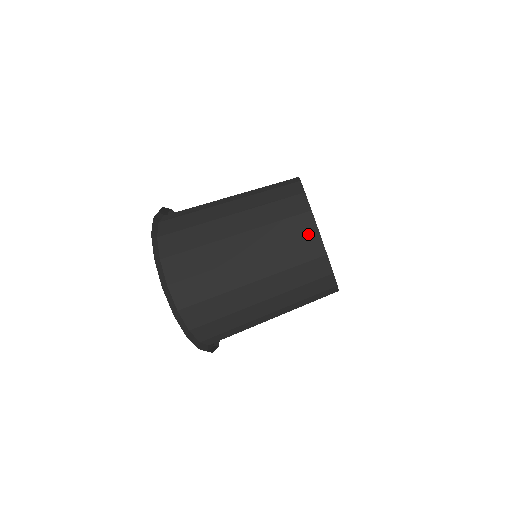
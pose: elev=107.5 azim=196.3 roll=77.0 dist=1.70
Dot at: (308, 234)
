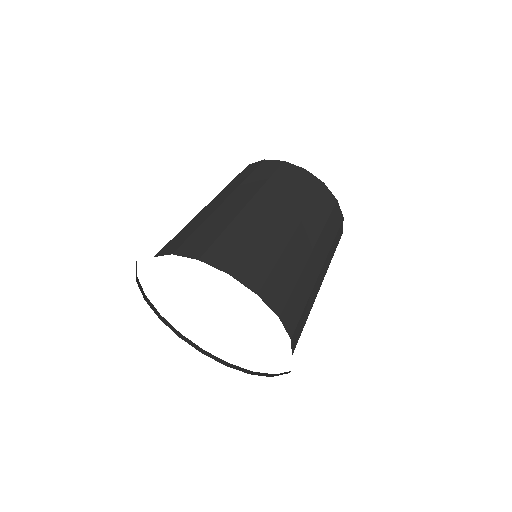
Dot at: (319, 188)
